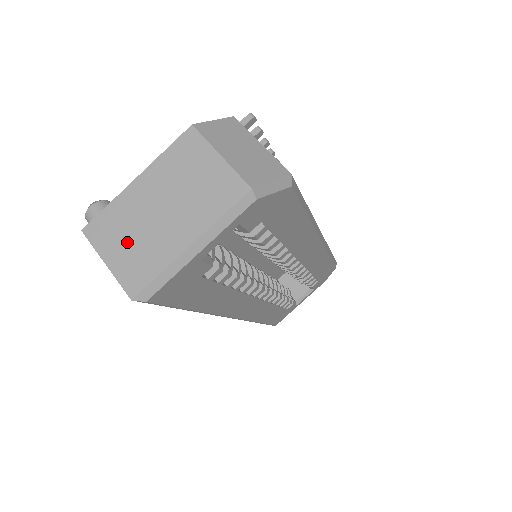
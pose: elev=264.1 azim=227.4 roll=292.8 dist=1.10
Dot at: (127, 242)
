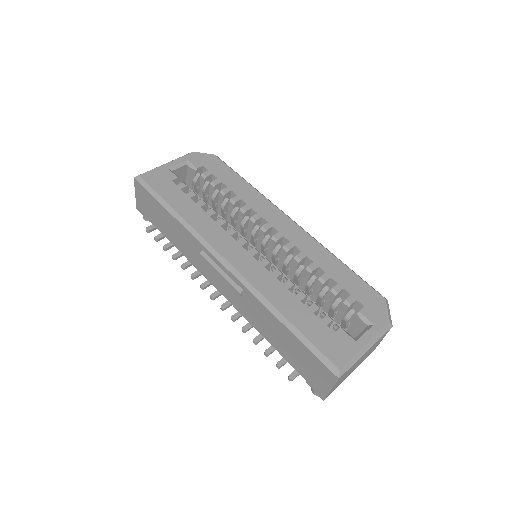
Dot at: occluded
